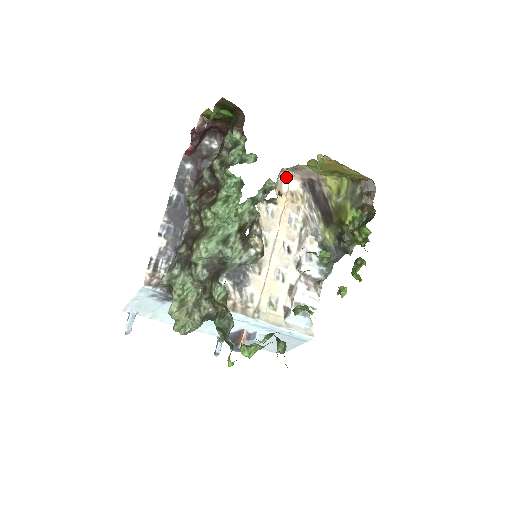
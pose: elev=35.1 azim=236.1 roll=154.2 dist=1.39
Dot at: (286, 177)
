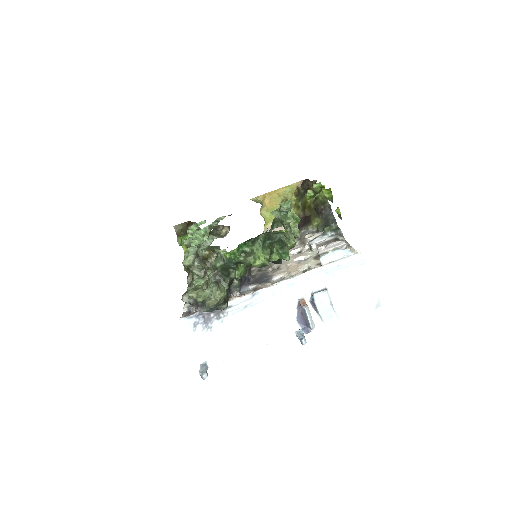
Dot at: occluded
